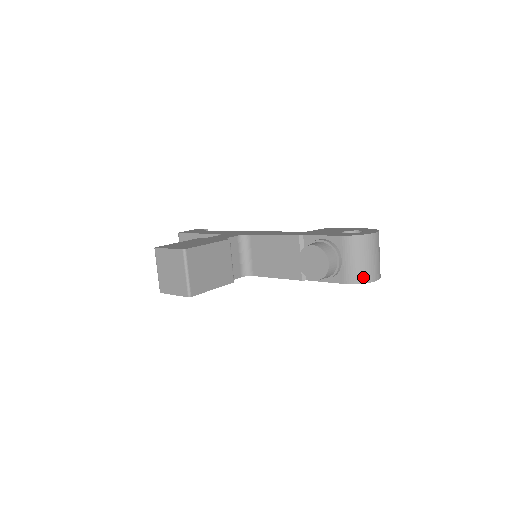
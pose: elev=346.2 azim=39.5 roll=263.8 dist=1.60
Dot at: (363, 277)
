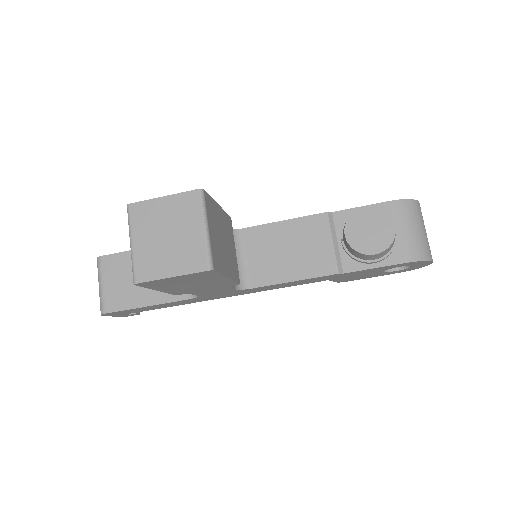
Dot at: (425, 252)
